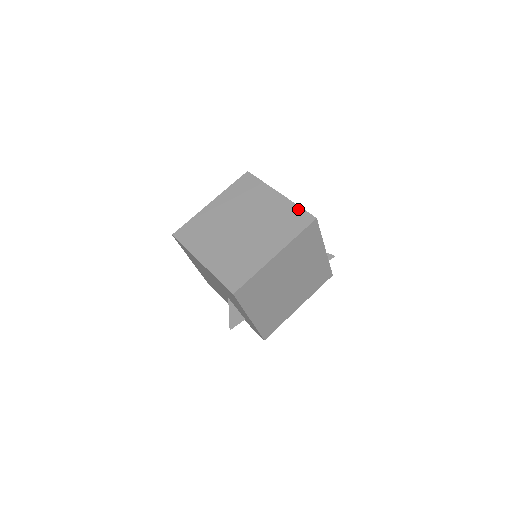
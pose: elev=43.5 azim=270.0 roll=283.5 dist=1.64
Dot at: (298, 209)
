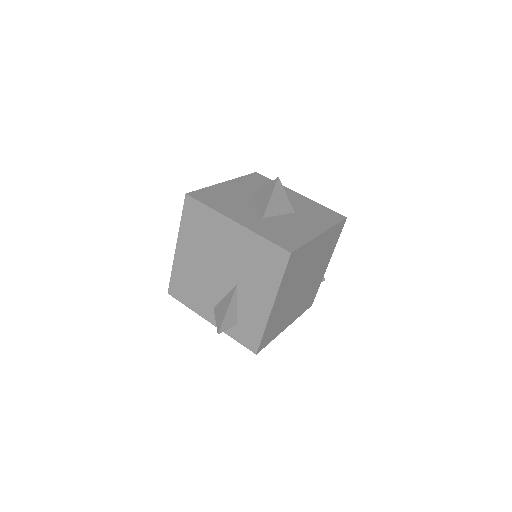
Dot at: (325, 208)
